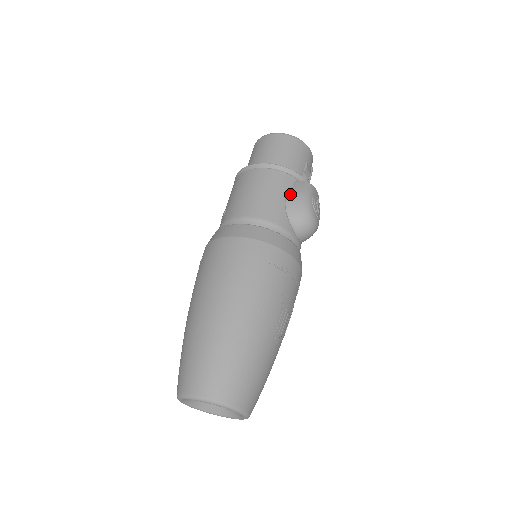
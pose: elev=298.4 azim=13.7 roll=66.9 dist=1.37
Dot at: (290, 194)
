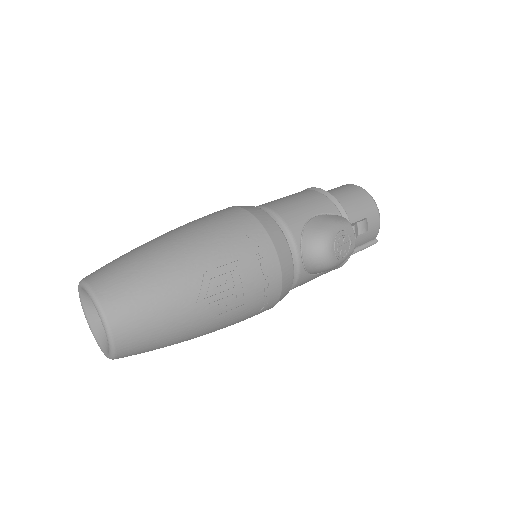
Dot at: (321, 216)
